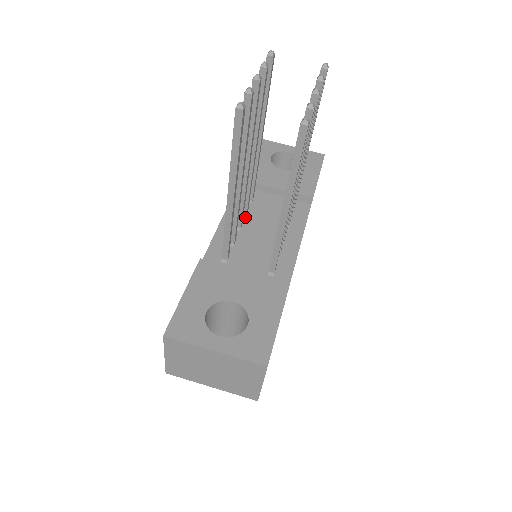
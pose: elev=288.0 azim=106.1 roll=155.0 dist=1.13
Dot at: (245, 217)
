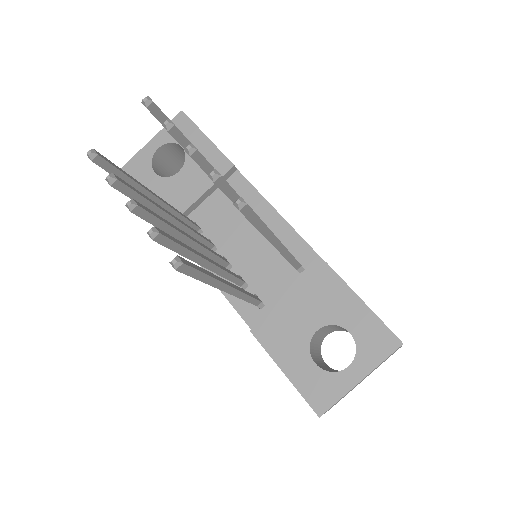
Dot at: (218, 250)
